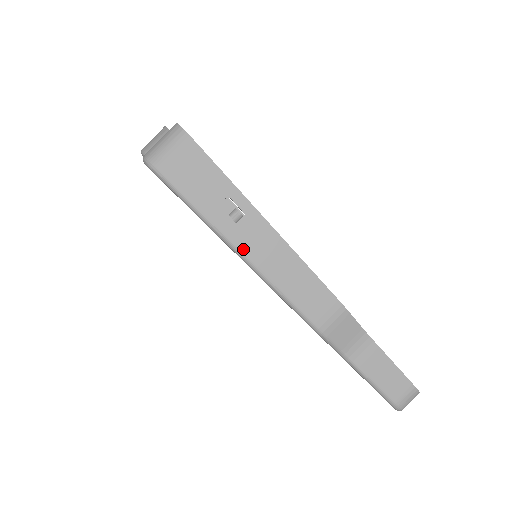
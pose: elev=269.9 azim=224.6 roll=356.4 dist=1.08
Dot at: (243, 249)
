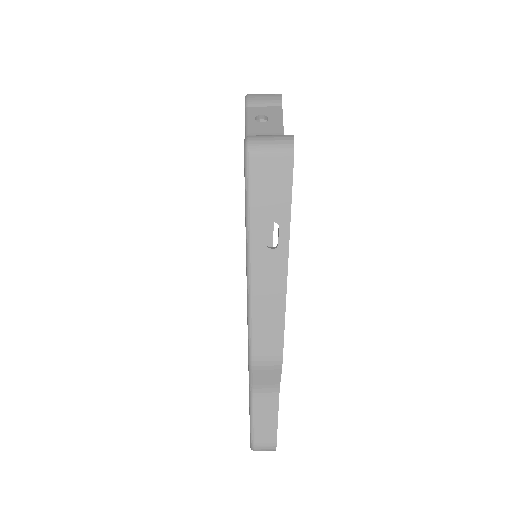
Dot at: (254, 267)
